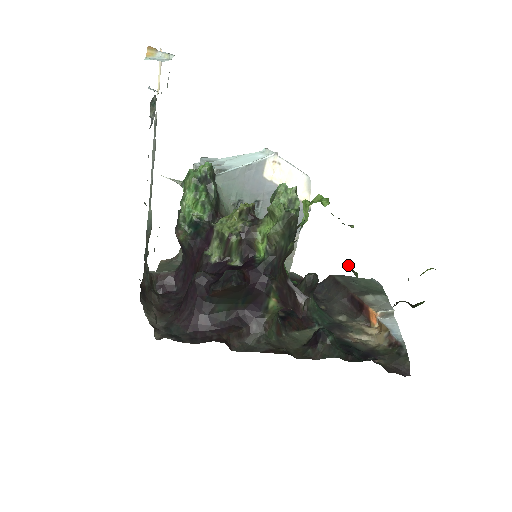
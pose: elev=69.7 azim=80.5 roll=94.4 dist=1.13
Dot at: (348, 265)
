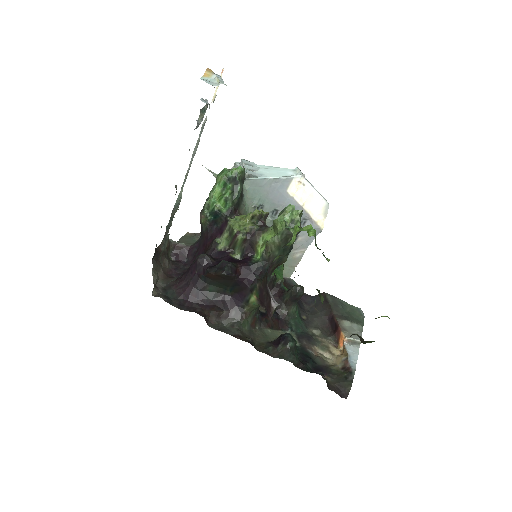
Dot at: (318, 290)
